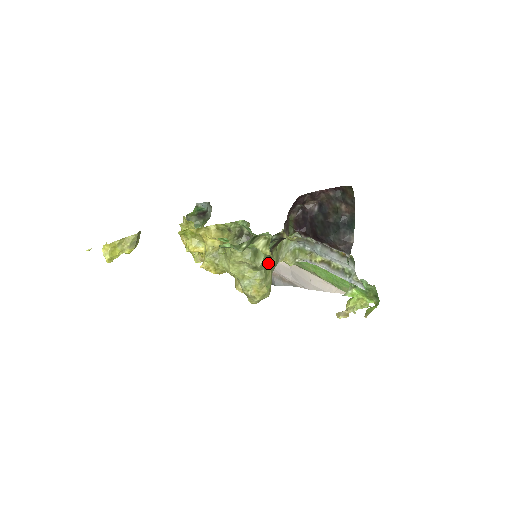
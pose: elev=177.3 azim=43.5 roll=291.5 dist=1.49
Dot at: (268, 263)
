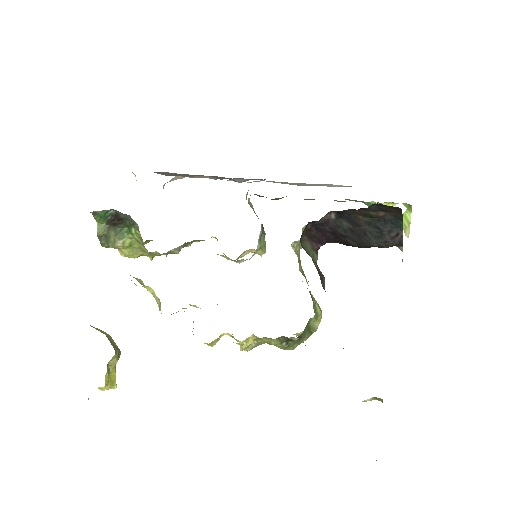
Dot at: occluded
